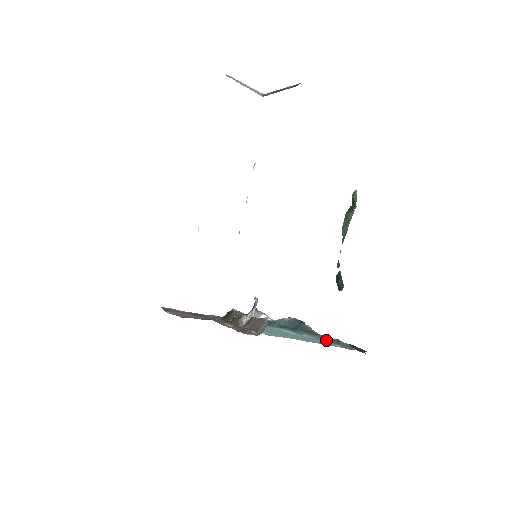
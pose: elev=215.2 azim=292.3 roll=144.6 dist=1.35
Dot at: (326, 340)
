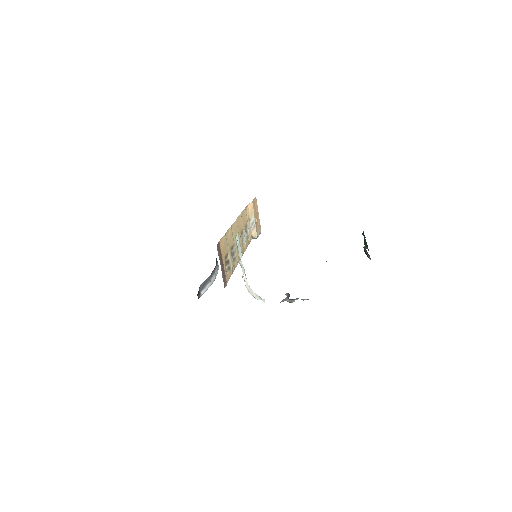
Dot at: occluded
